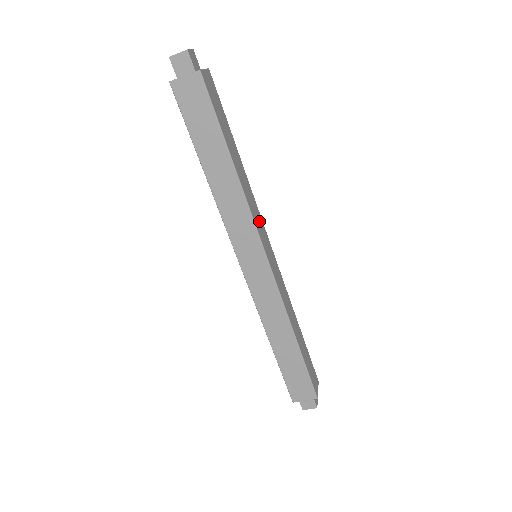
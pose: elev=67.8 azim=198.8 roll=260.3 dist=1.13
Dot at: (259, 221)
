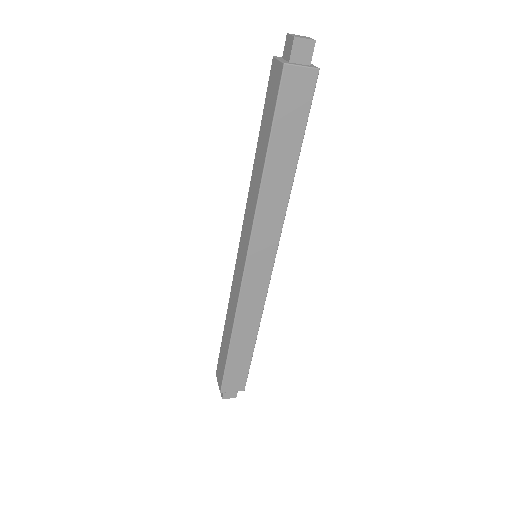
Dot at: occluded
